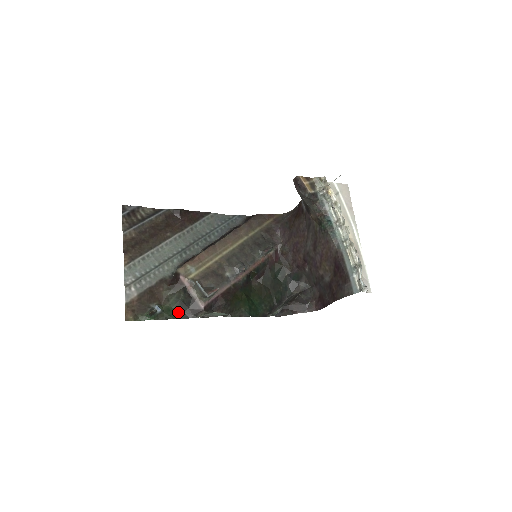
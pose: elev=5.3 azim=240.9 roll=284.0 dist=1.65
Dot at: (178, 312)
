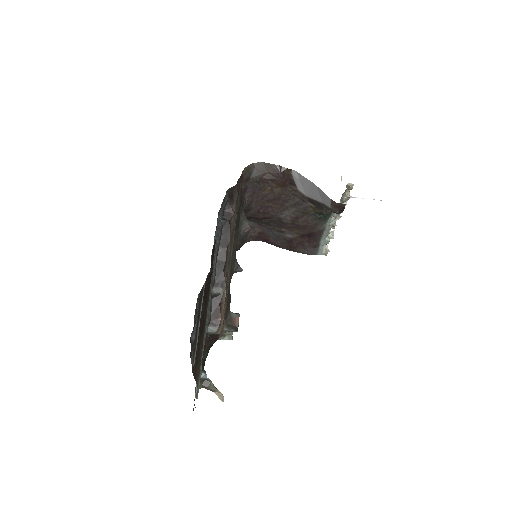
Dot at: (206, 354)
